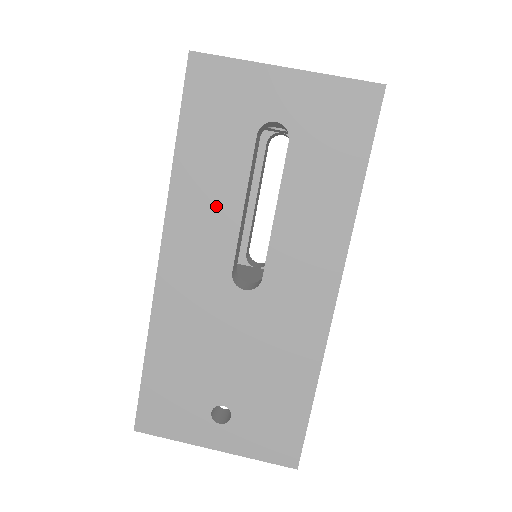
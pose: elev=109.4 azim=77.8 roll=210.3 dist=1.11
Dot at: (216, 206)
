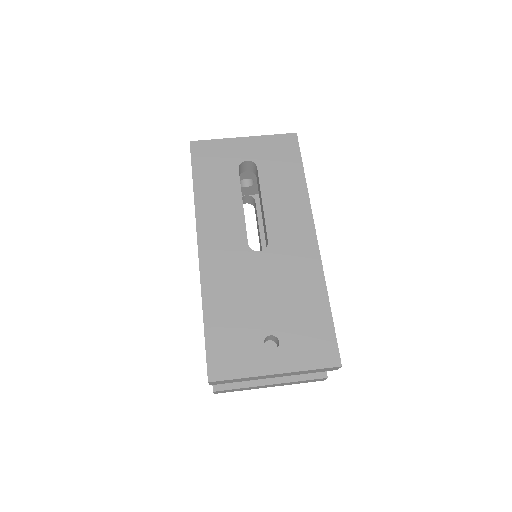
Dot at: (226, 209)
